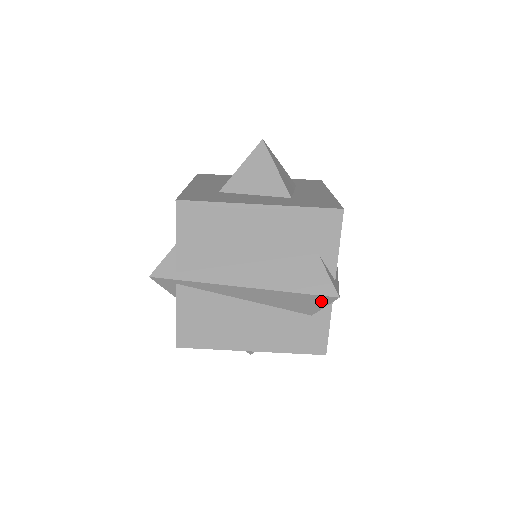
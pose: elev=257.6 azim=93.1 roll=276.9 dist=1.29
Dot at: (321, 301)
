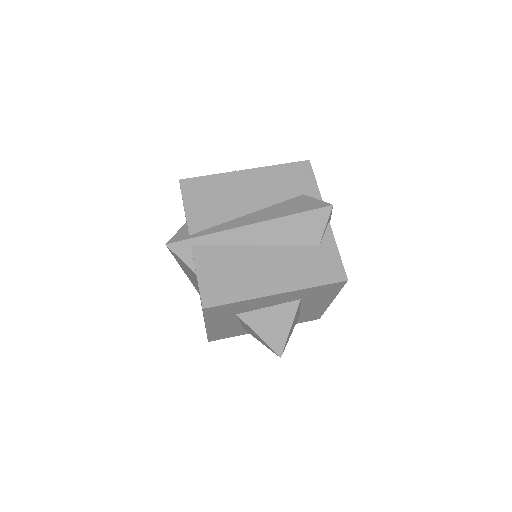
Dot at: (320, 218)
